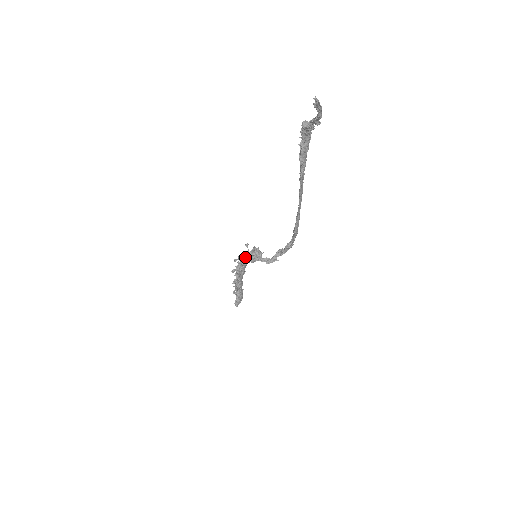
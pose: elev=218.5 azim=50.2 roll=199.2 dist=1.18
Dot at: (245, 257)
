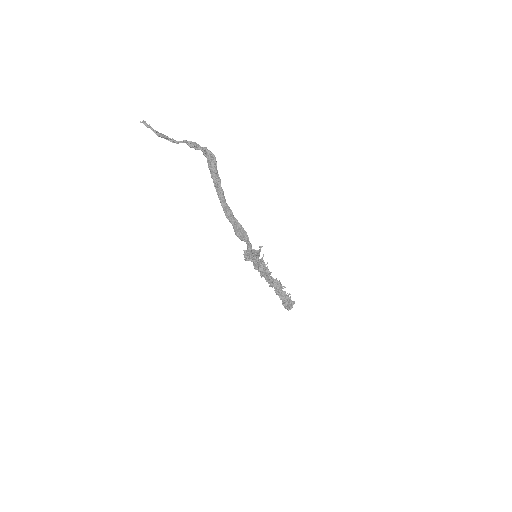
Dot at: occluded
